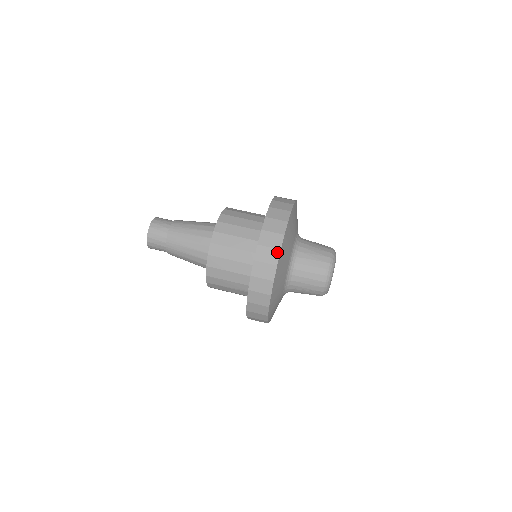
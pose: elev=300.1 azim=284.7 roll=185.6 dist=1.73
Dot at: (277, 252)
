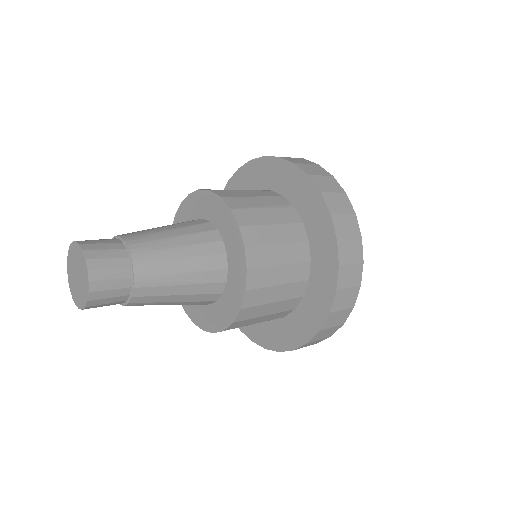
Dot at: occluded
